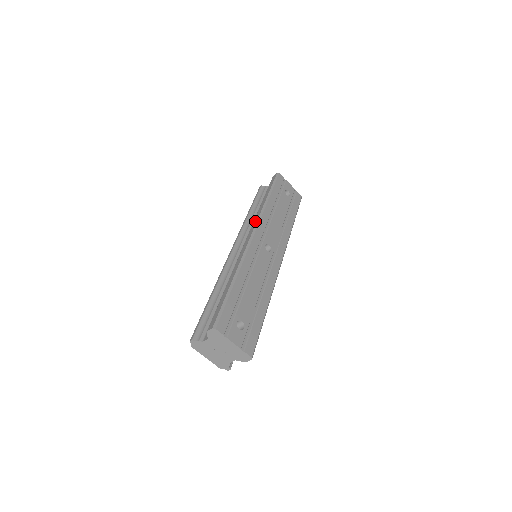
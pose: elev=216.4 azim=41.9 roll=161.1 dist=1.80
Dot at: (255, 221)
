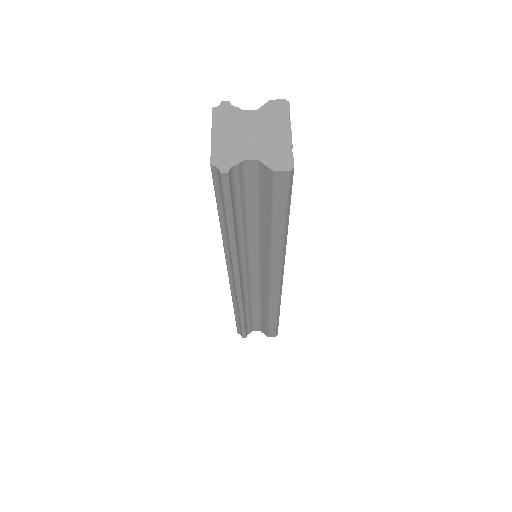
Dot at: occluded
